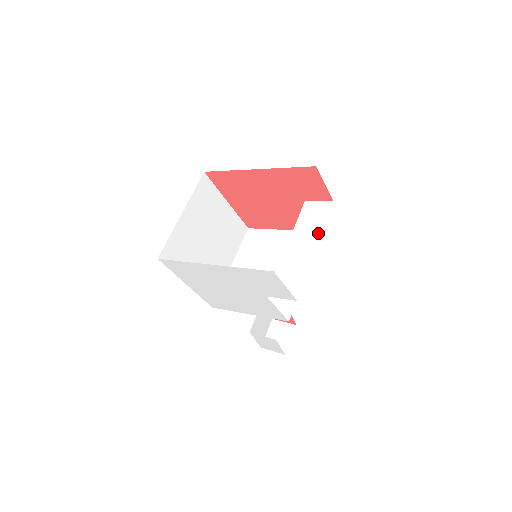
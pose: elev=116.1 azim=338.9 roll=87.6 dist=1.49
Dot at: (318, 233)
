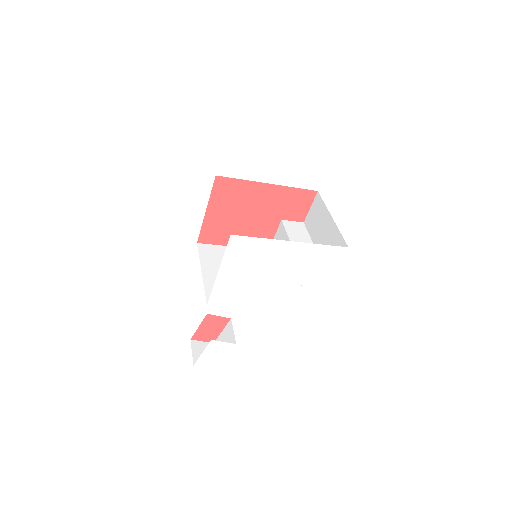
Dot at: (309, 240)
